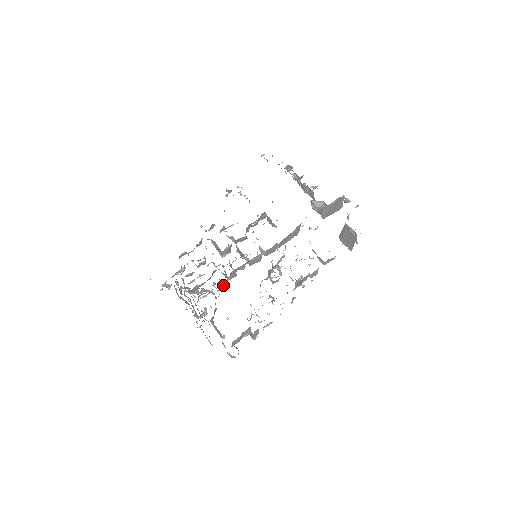
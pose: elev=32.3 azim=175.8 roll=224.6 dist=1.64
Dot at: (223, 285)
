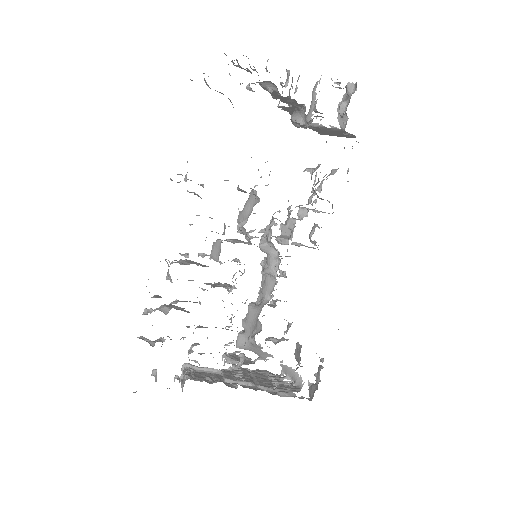
Dot at: occluded
